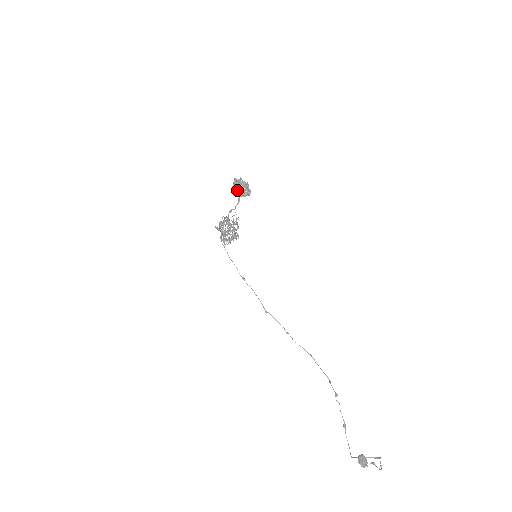
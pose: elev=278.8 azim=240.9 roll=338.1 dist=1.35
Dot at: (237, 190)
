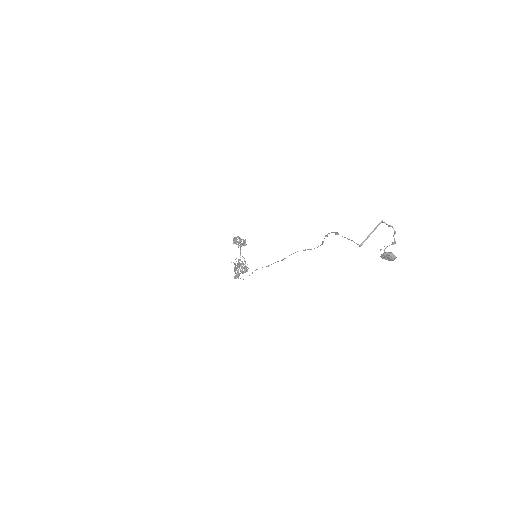
Dot at: (234, 238)
